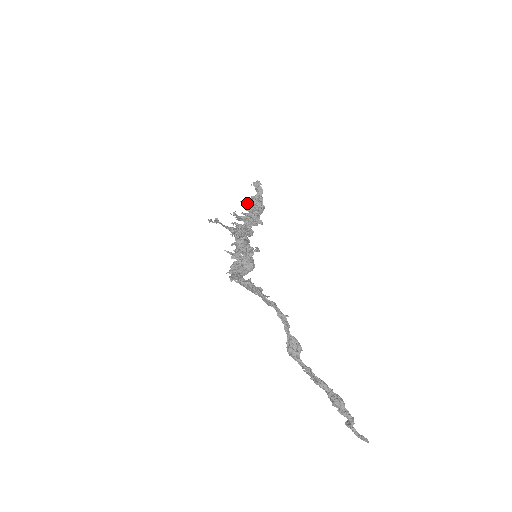
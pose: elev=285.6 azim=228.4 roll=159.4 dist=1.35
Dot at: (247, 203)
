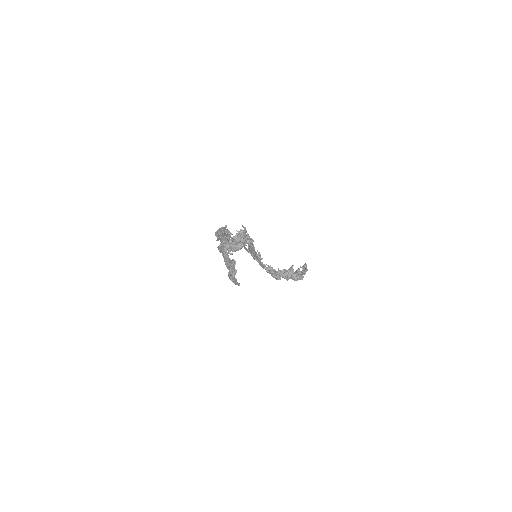
Dot at: occluded
